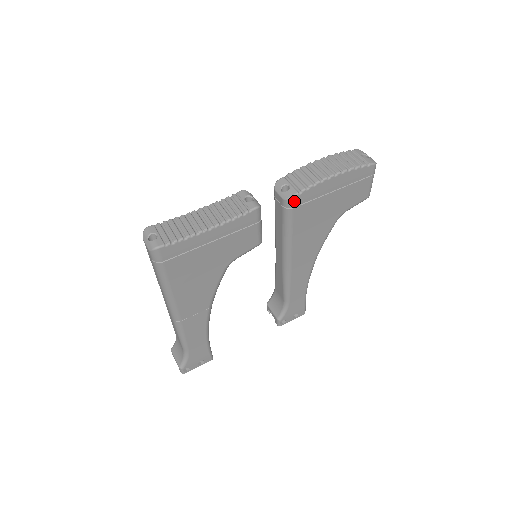
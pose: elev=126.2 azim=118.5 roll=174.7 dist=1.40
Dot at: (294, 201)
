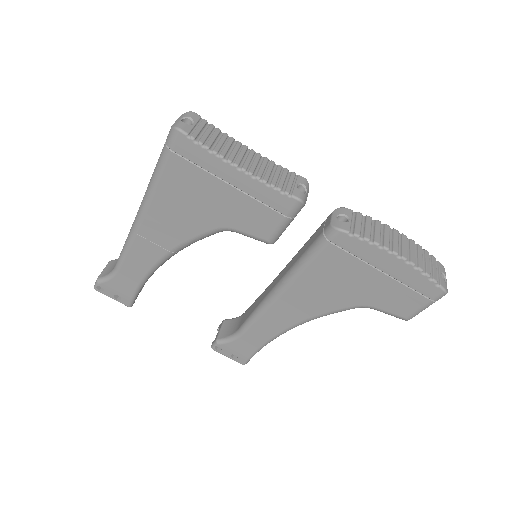
Dot at: (338, 236)
